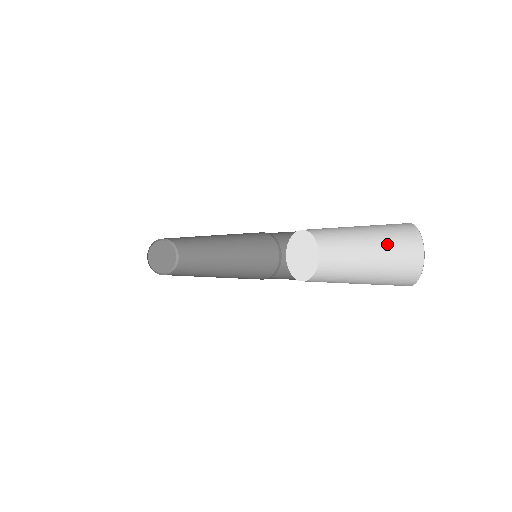
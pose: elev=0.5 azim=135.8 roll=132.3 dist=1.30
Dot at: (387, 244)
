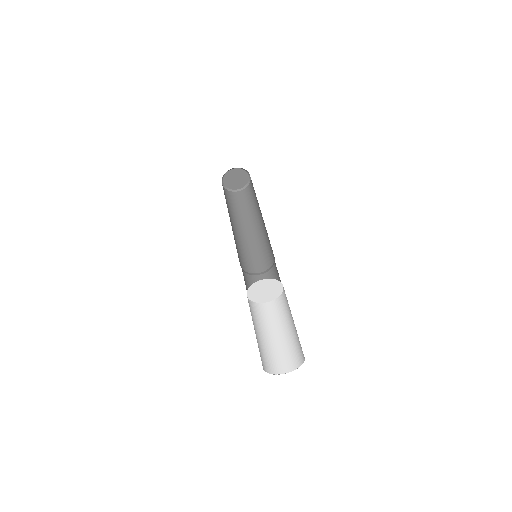
Dot at: occluded
